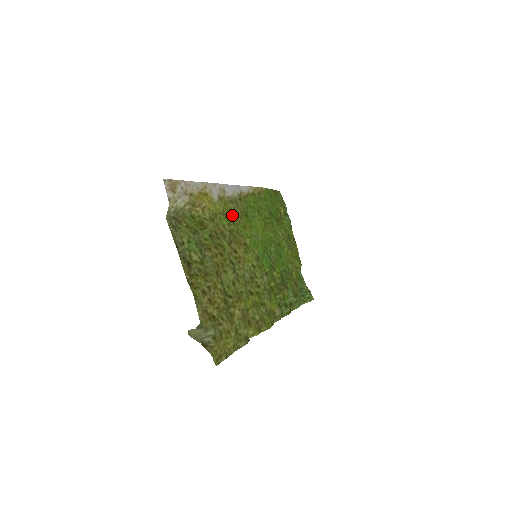
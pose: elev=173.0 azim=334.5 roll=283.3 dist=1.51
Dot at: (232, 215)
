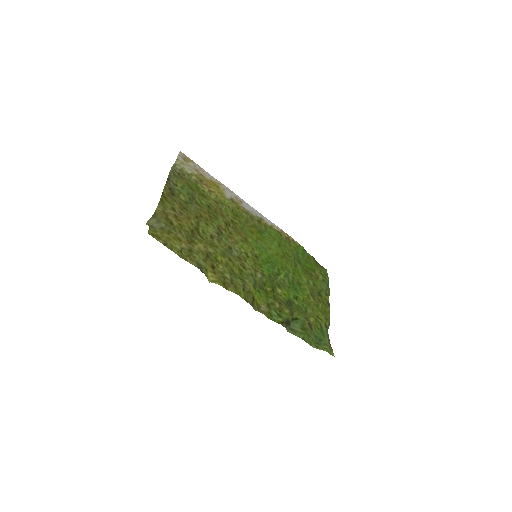
Dot at: (242, 219)
